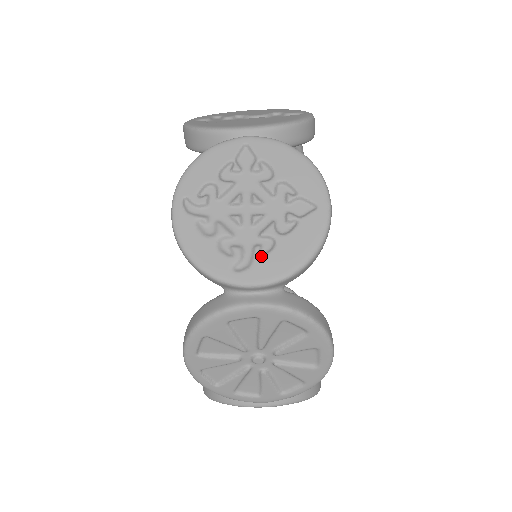
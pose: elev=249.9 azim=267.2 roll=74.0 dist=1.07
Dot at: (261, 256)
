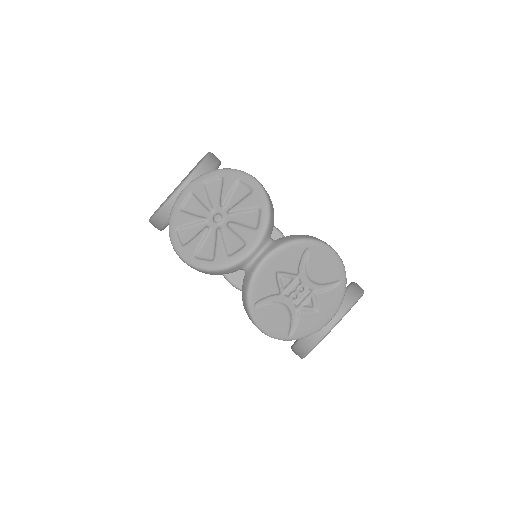
Dot at: occluded
